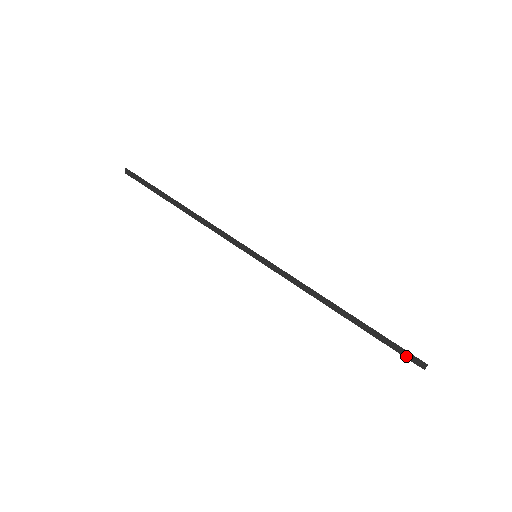
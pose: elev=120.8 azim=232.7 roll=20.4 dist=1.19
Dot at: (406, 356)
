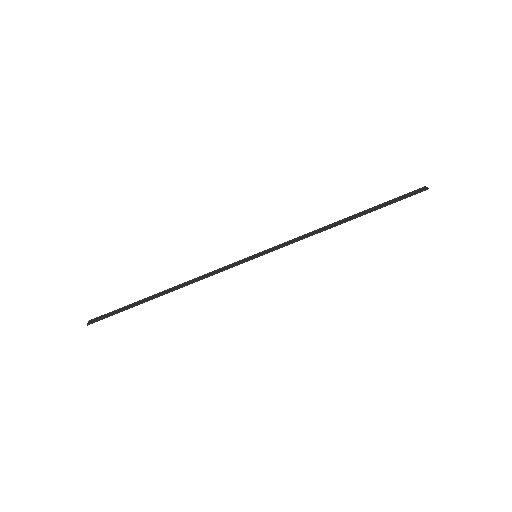
Dot at: (409, 194)
